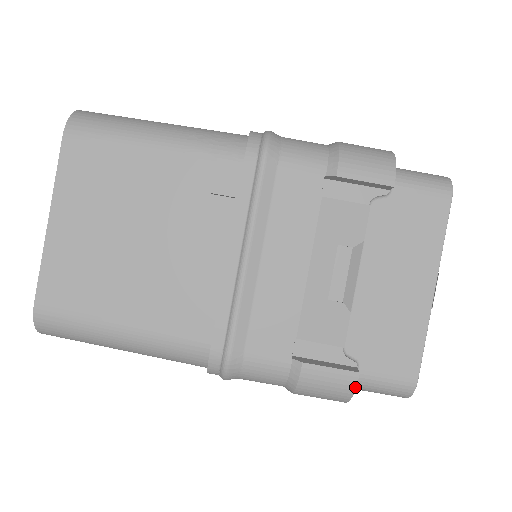
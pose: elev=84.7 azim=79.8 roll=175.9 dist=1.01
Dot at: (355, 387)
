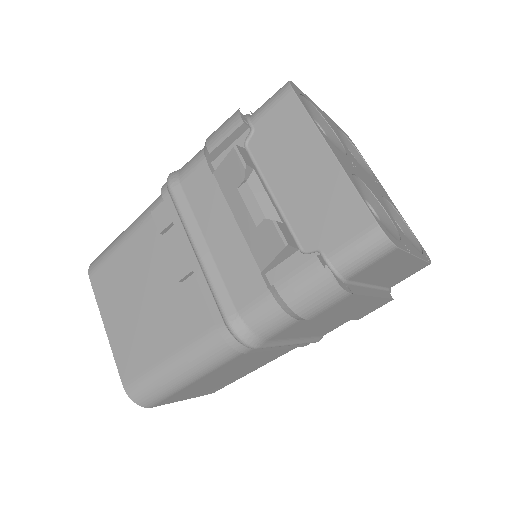
Dot at: (324, 269)
